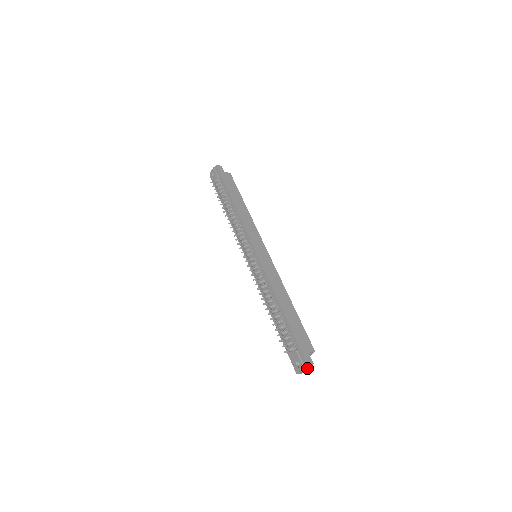
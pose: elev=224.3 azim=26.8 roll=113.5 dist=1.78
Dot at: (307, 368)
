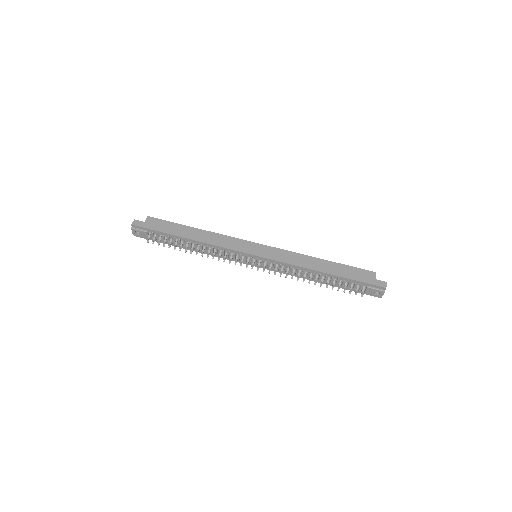
Dot at: occluded
